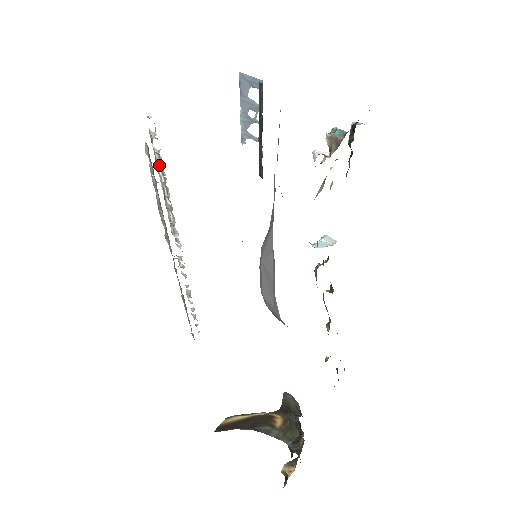
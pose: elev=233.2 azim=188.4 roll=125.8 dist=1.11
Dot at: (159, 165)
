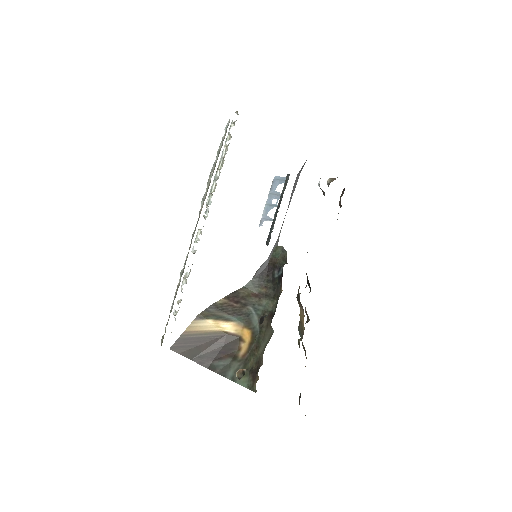
Dot at: (226, 145)
